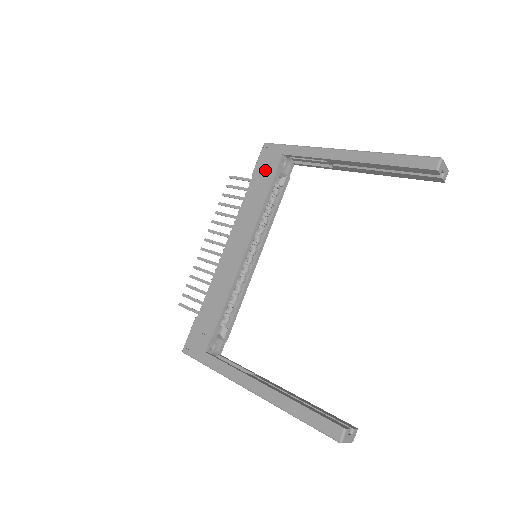
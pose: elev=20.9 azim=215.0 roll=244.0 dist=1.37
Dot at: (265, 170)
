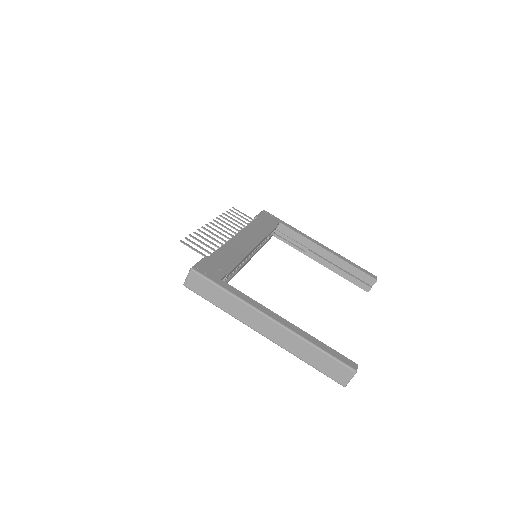
Dot at: (267, 221)
